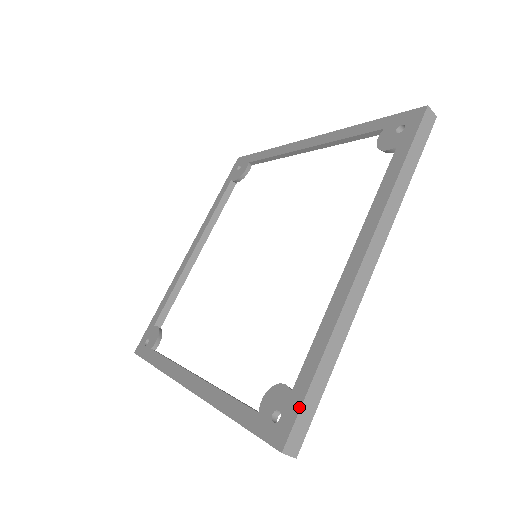
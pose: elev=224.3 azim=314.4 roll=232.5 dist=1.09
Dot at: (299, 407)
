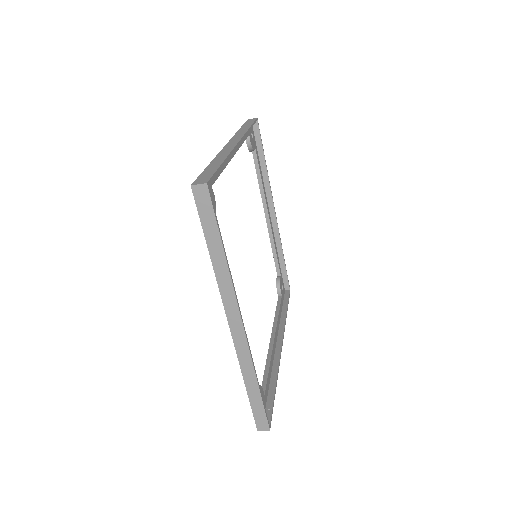
Dot at: (252, 410)
